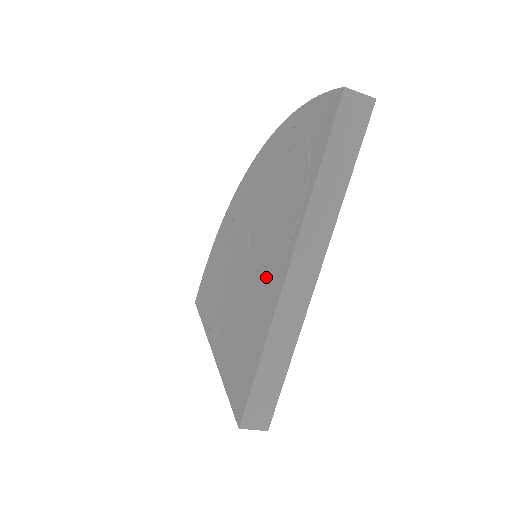
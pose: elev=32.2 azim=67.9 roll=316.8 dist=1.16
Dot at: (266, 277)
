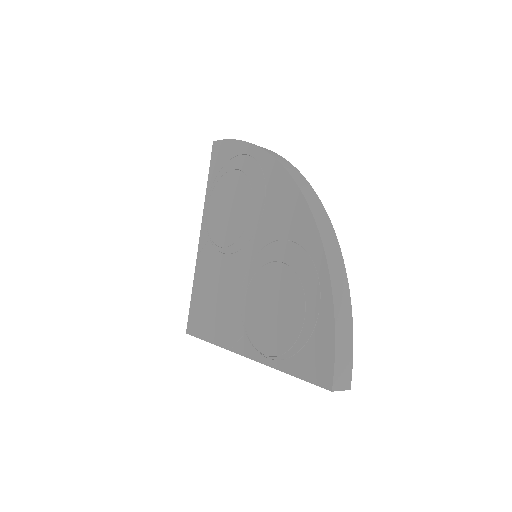
Dot at: (239, 321)
